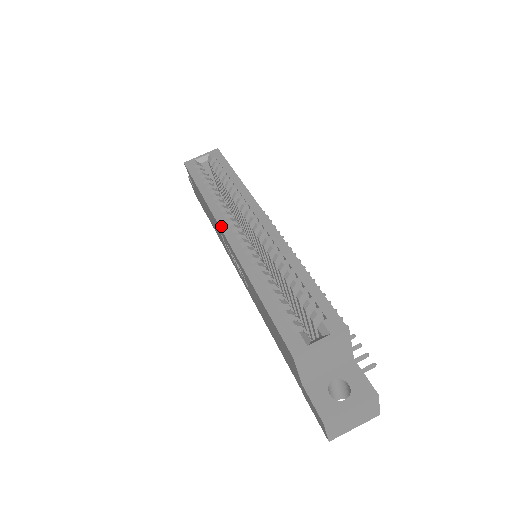
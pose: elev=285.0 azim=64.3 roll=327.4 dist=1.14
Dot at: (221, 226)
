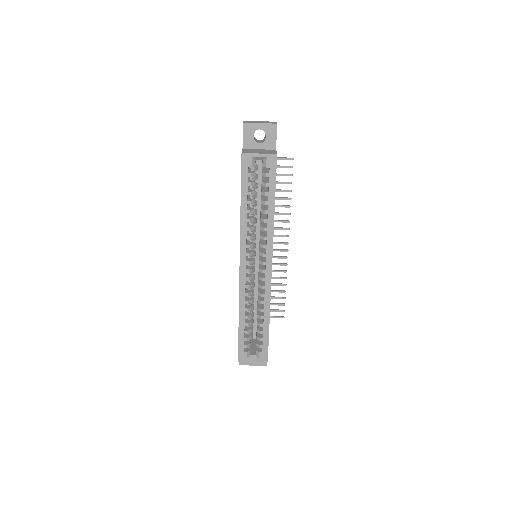
Dot at: (241, 258)
